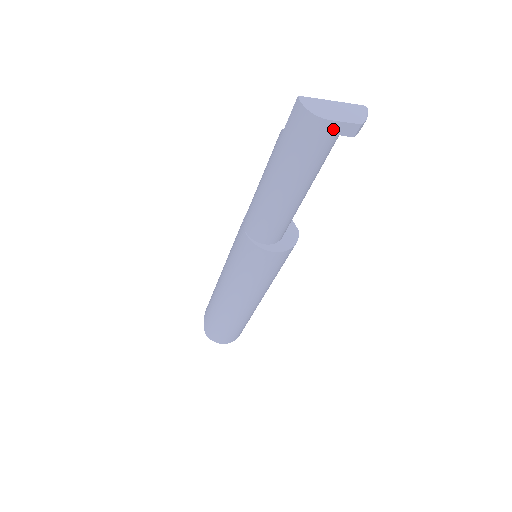
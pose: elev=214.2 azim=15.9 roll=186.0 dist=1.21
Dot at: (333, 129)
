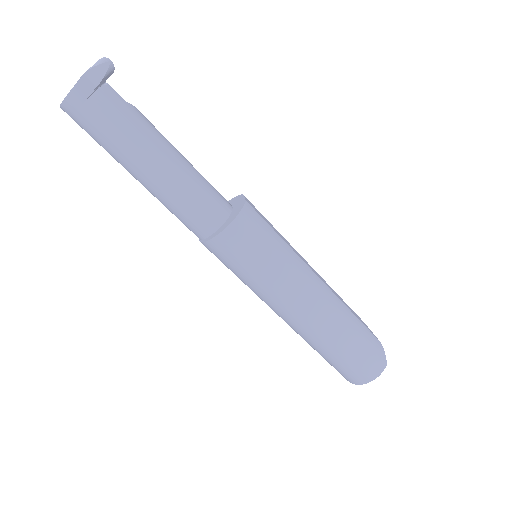
Dot at: (78, 99)
